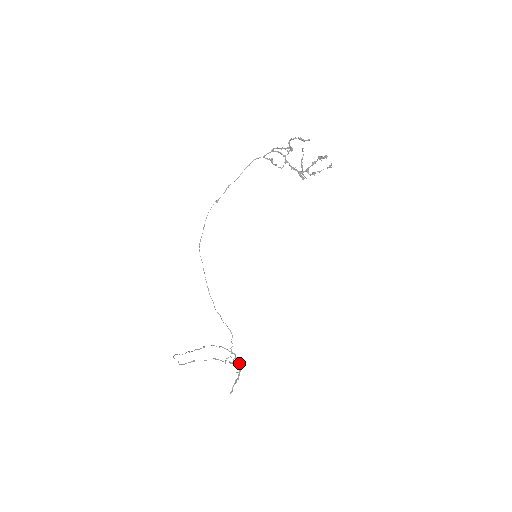
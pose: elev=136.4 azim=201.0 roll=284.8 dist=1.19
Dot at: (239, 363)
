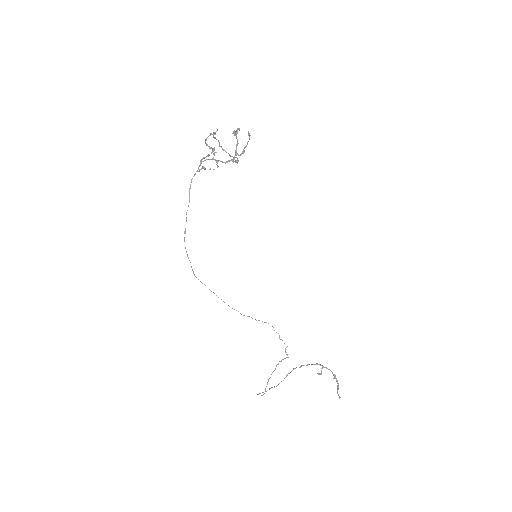
Dot at: (329, 369)
